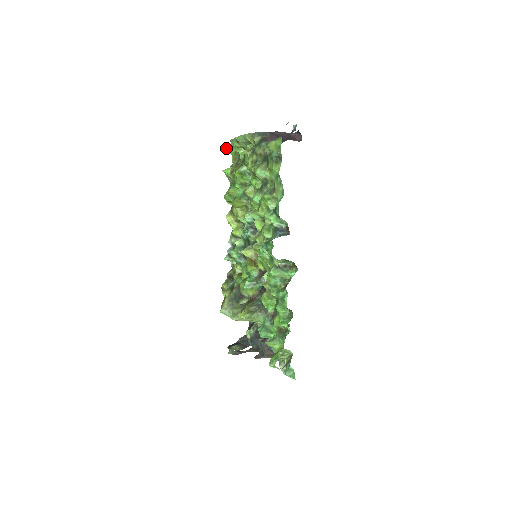
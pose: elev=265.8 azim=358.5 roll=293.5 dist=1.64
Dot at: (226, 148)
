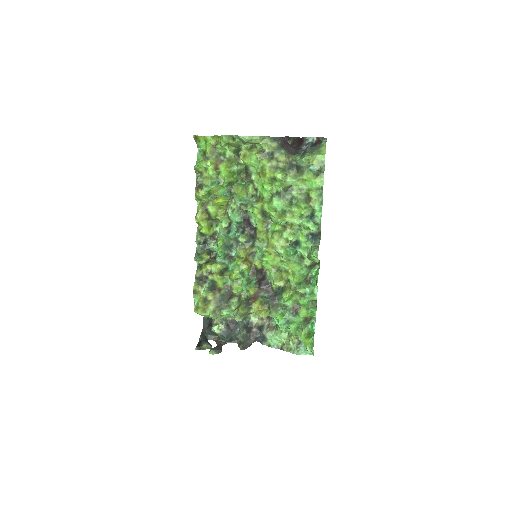
Dot at: (195, 138)
